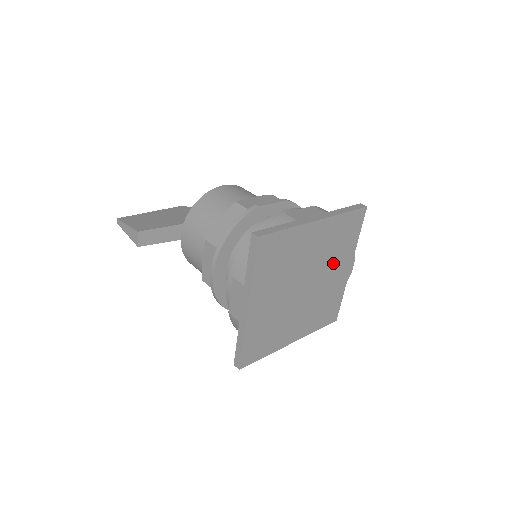
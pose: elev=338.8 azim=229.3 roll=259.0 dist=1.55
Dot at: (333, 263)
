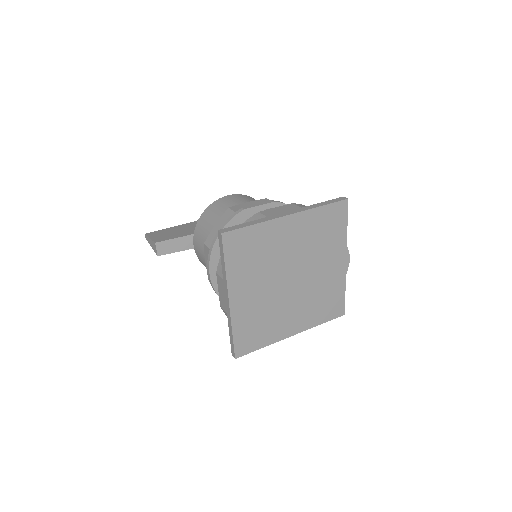
Dot at: (321, 256)
